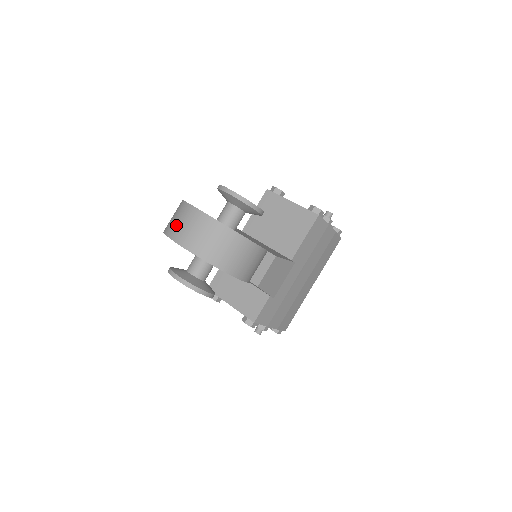
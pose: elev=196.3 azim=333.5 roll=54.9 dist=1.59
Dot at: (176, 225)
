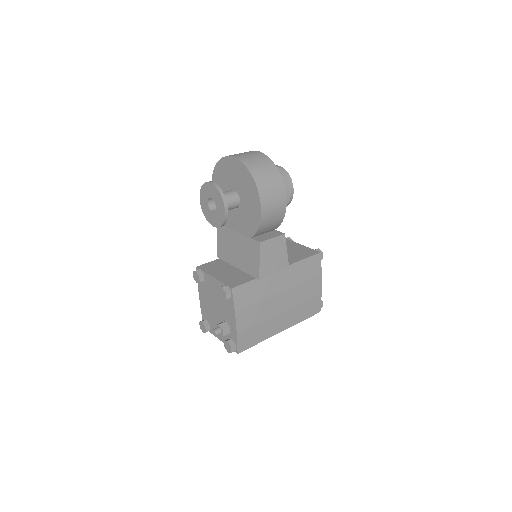
Dot at: (234, 154)
